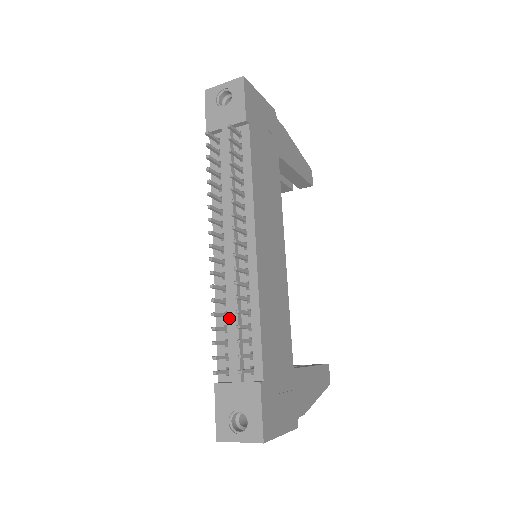
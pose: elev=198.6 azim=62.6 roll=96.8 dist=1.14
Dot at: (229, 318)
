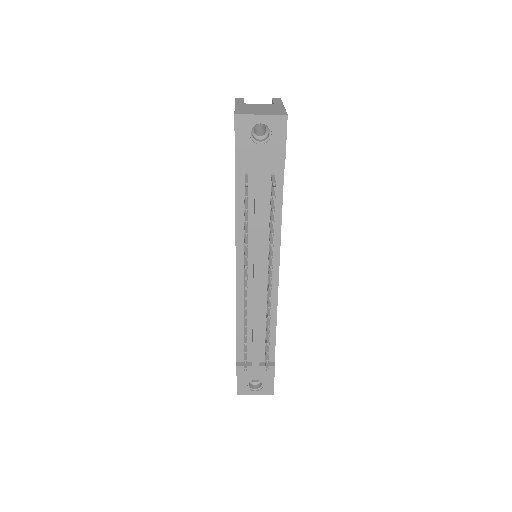
Dot at: (249, 325)
